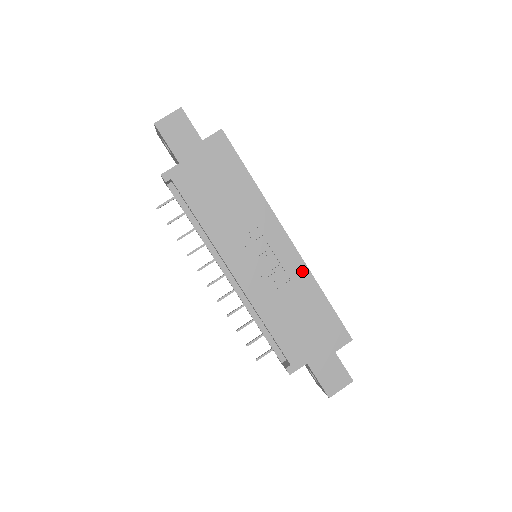
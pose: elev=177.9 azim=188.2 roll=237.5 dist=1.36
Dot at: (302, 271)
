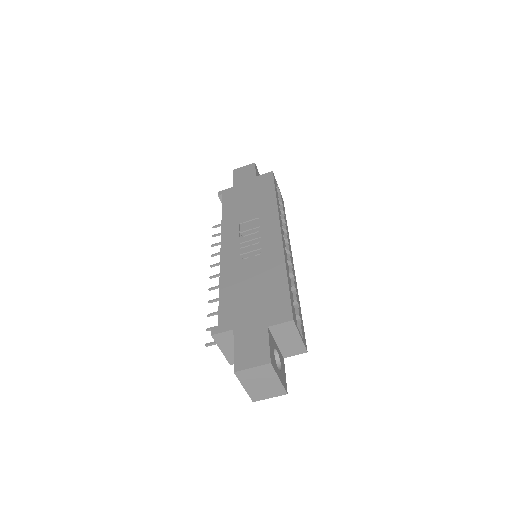
Dot at: (277, 254)
